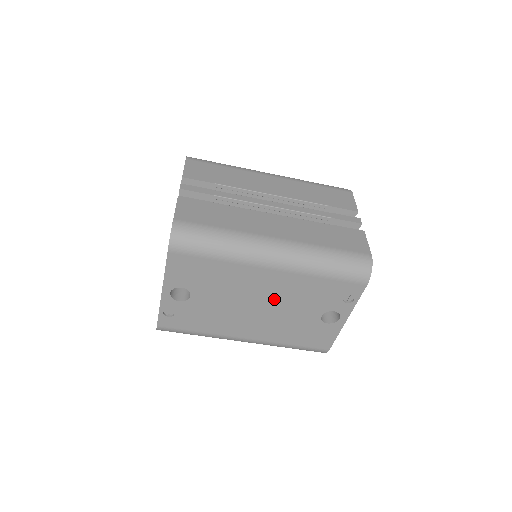
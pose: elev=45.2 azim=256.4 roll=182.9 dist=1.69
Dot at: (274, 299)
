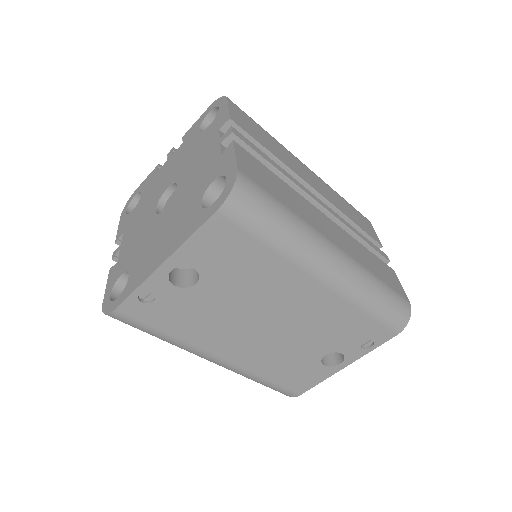
Dot at: (293, 320)
